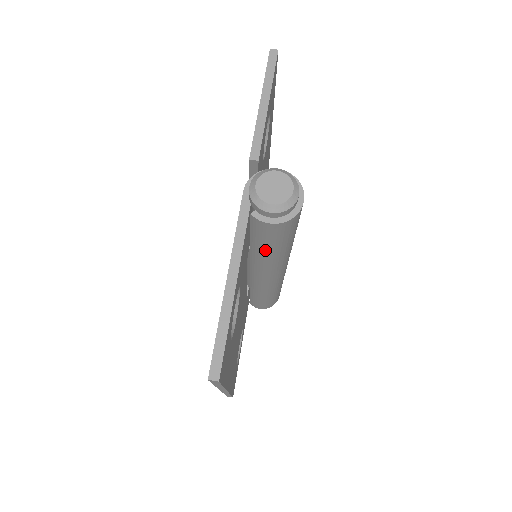
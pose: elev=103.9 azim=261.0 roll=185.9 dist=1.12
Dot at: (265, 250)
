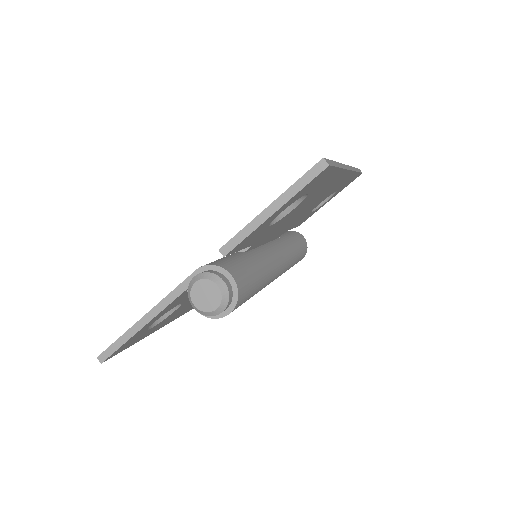
Dot at: occluded
